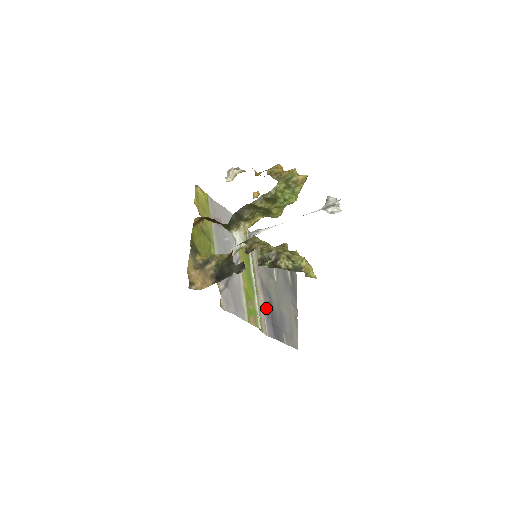
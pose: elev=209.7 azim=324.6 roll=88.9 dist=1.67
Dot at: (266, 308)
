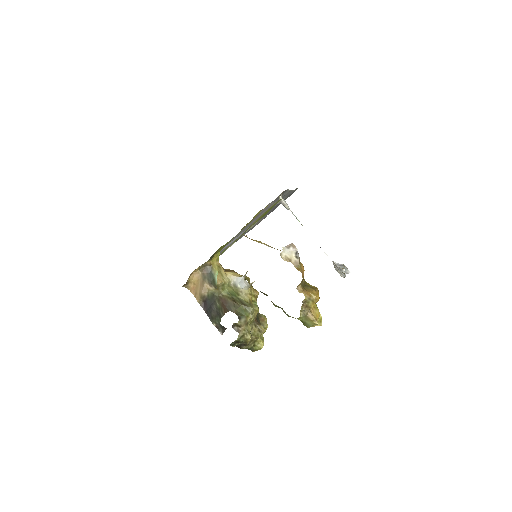
Dot at: occluded
